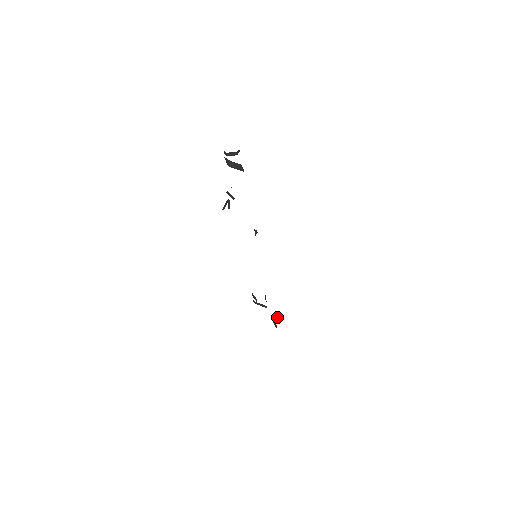
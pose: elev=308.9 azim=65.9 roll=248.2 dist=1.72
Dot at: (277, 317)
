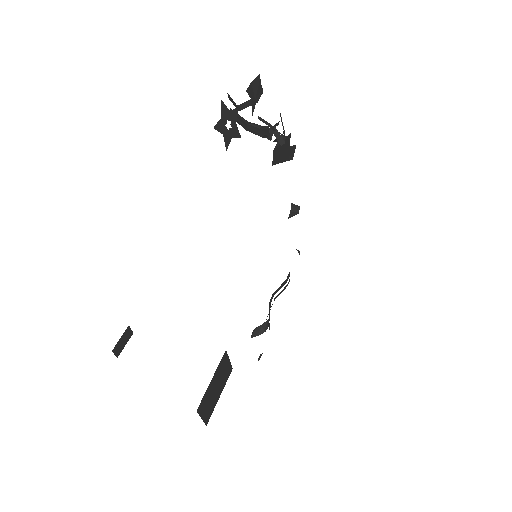
Dot at: (258, 332)
